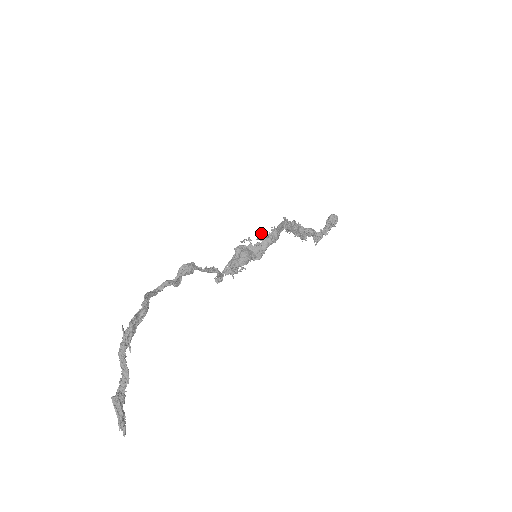
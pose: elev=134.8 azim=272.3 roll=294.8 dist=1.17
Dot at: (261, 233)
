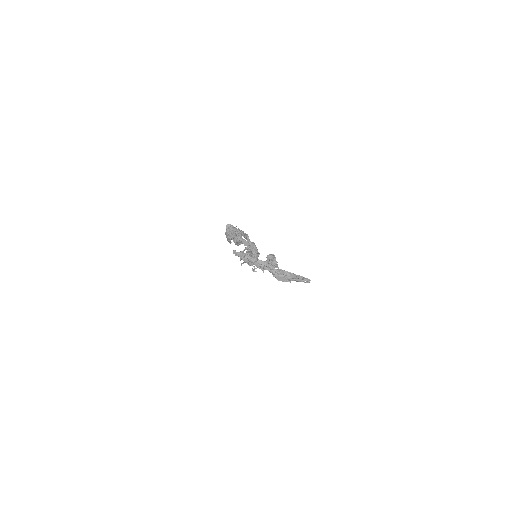
Dot at: occluded
